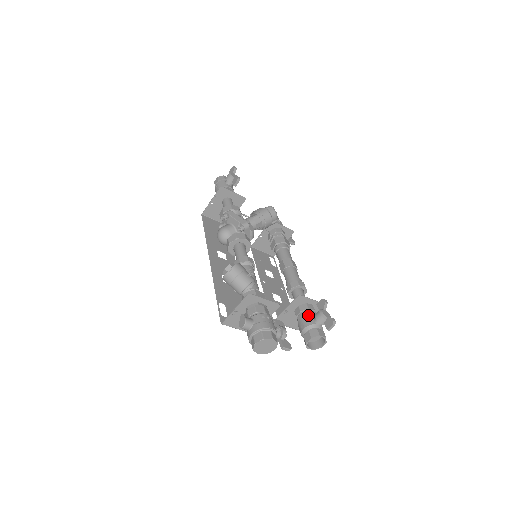
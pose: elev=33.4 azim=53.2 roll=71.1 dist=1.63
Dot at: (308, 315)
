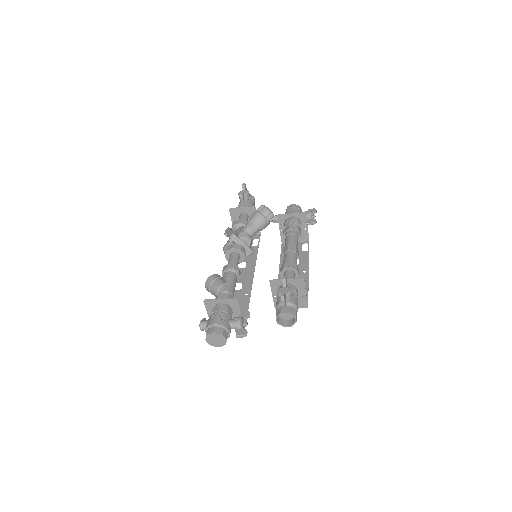
Dot at: occluded
